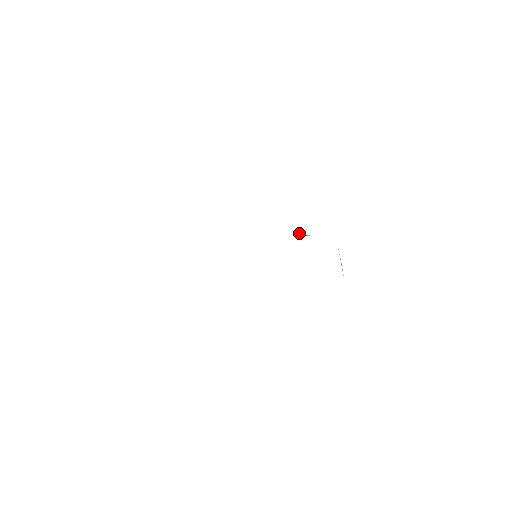
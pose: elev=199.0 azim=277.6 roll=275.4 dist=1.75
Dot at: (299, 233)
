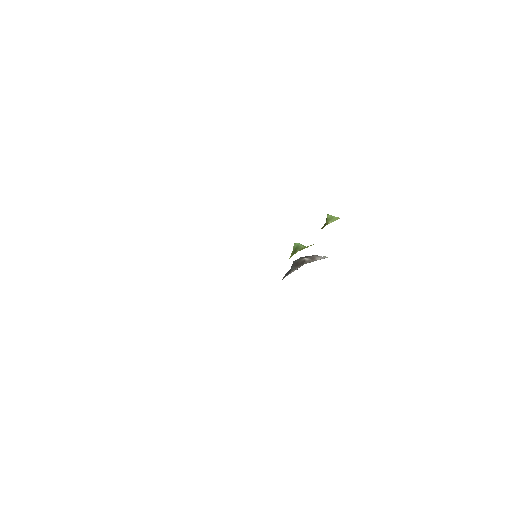
Dot at: occluded
